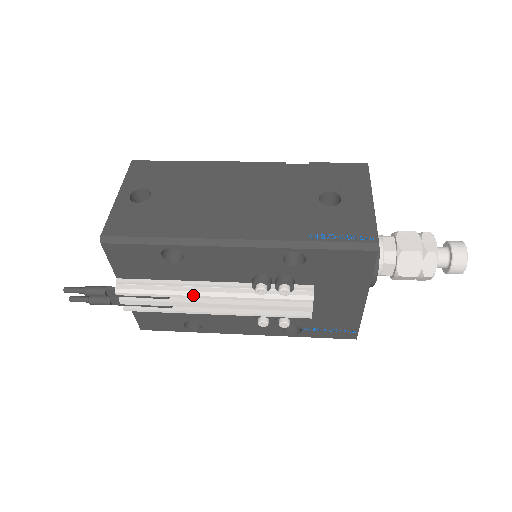
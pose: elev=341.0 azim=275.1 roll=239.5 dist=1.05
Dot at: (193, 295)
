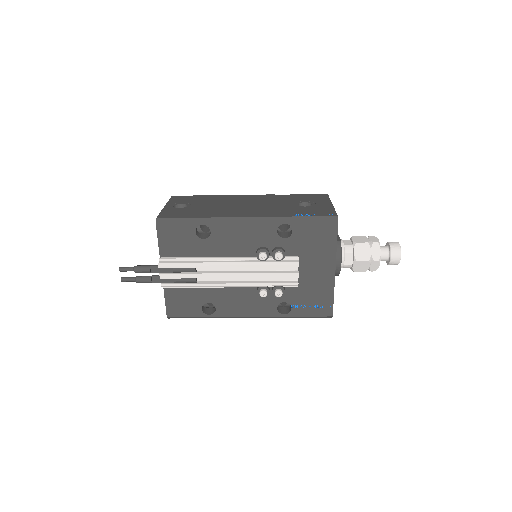
Dot at: (214, 265)
